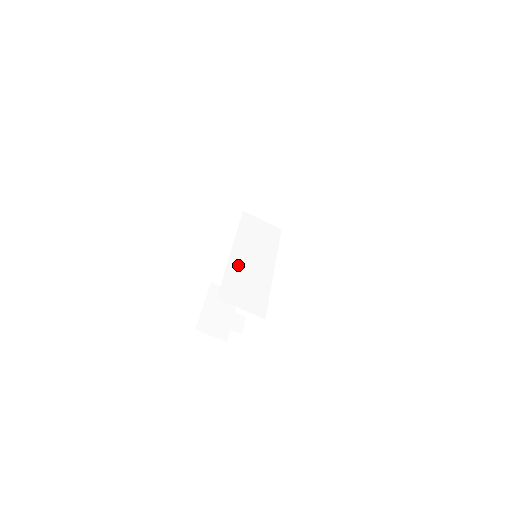
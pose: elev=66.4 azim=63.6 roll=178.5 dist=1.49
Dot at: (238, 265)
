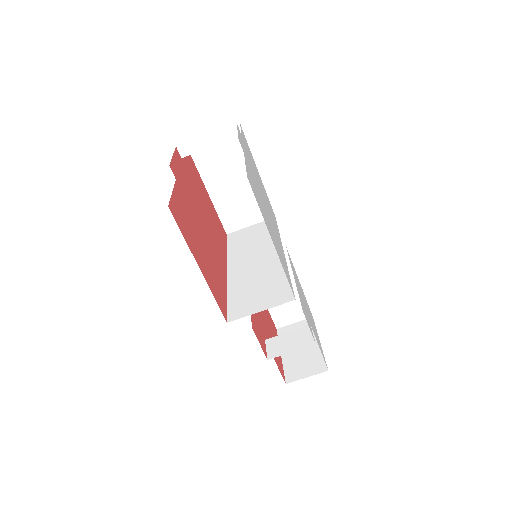
Dot at: (240, 278)
